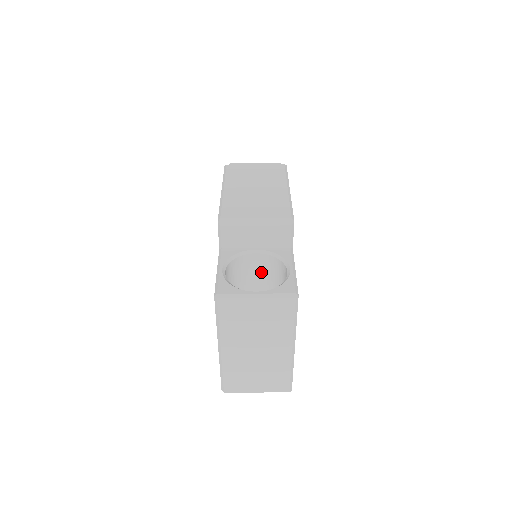
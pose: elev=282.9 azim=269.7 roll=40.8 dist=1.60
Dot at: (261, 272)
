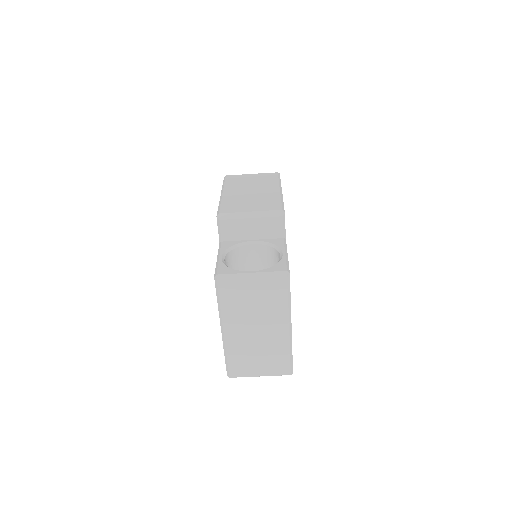
Dot at: (258, 262)
